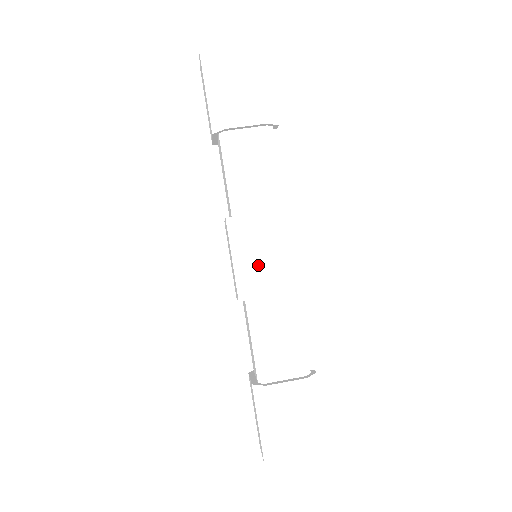
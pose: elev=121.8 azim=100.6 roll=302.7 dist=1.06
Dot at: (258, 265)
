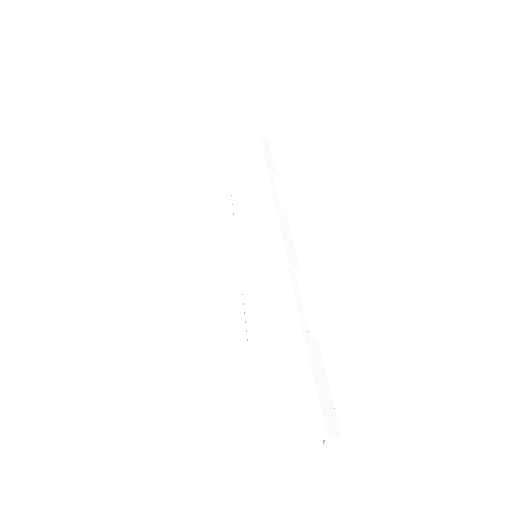
Dot at: (254, 245)
